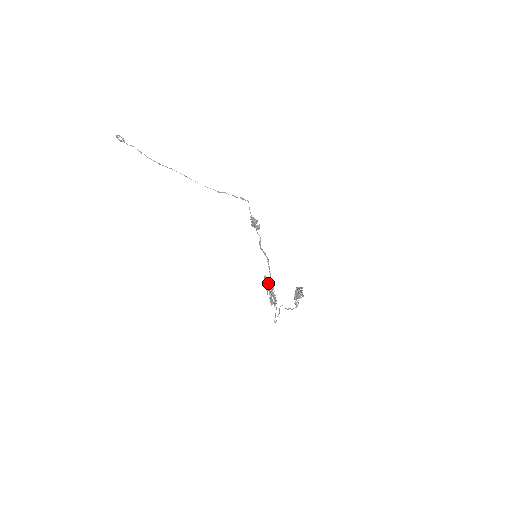
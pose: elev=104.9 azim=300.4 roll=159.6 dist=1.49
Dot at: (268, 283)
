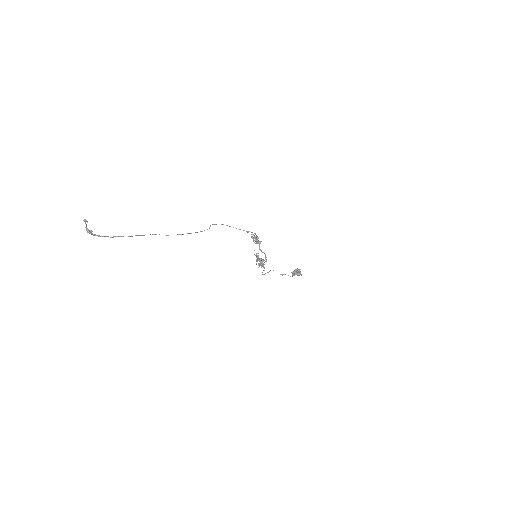
Dot at: (259, 260)
